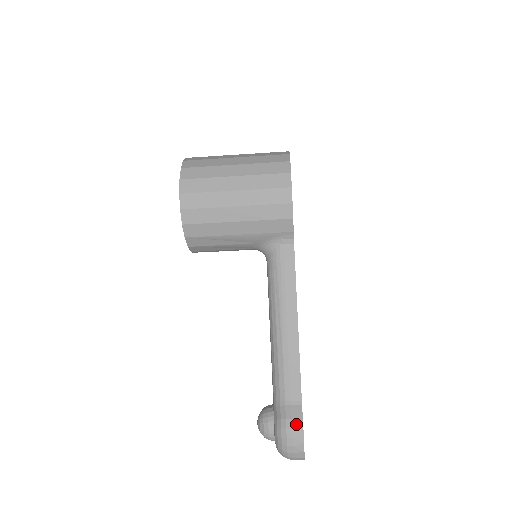
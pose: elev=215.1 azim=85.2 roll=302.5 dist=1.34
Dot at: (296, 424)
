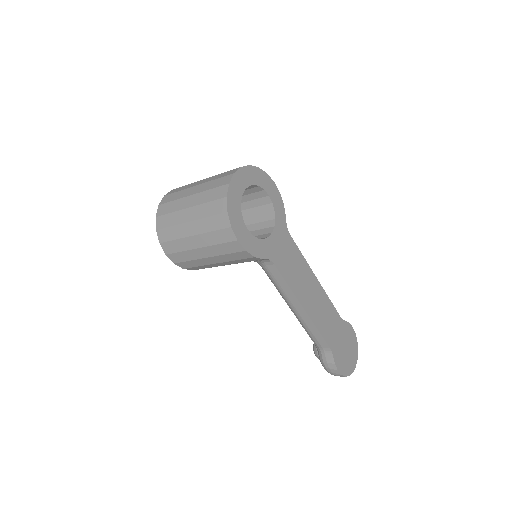
Dot at: (331, 366)
